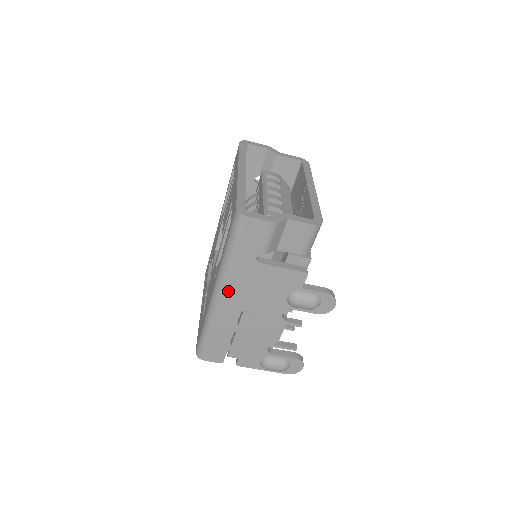
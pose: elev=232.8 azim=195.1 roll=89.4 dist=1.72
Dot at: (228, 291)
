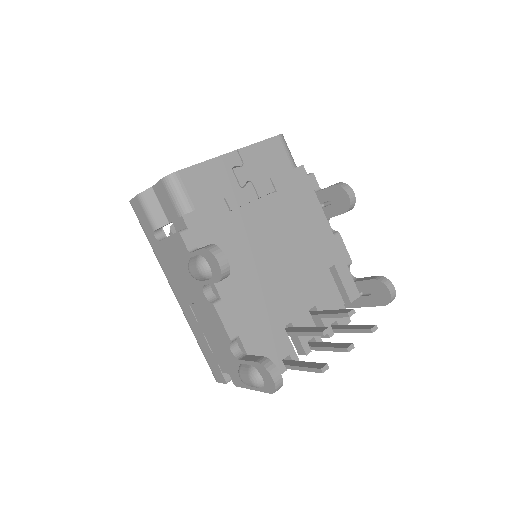
Dot at: (171, 284)
